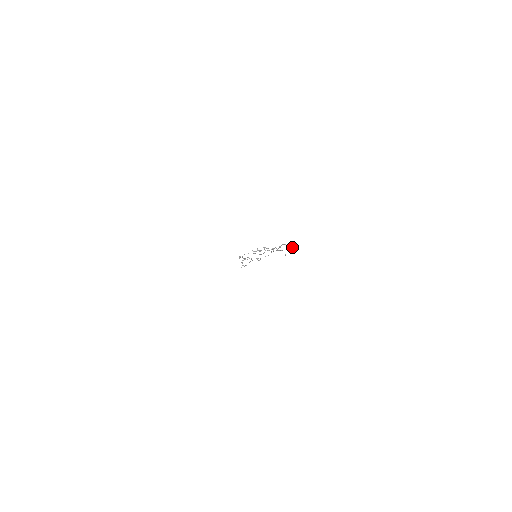
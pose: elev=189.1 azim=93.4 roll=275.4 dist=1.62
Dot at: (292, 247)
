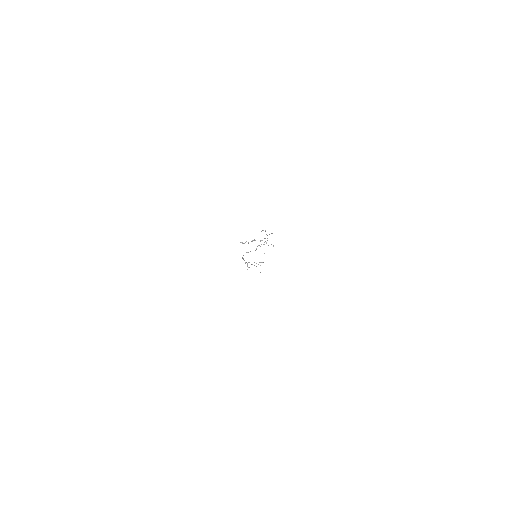
Dot at: occluded
